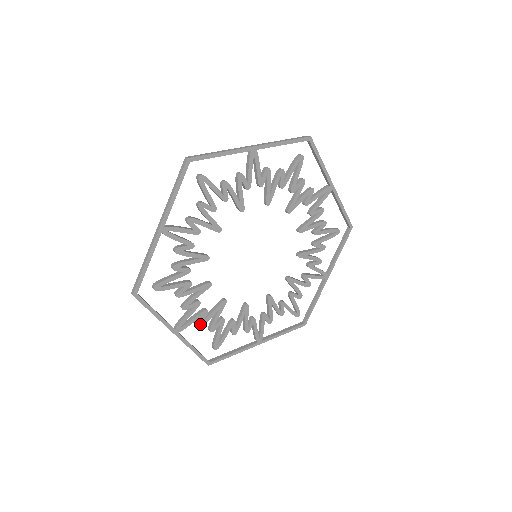
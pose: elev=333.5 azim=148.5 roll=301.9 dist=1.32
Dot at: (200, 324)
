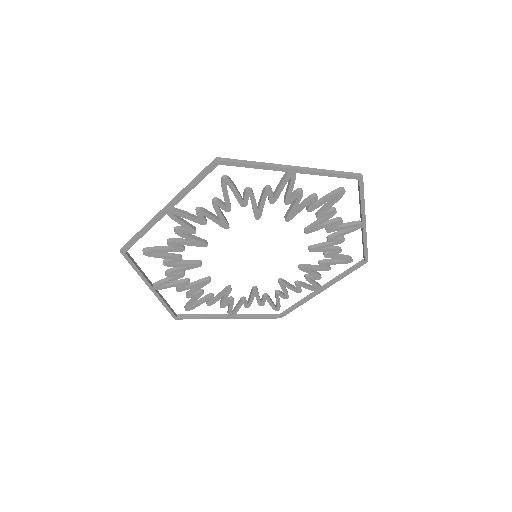
Dot at: (178, 290)
